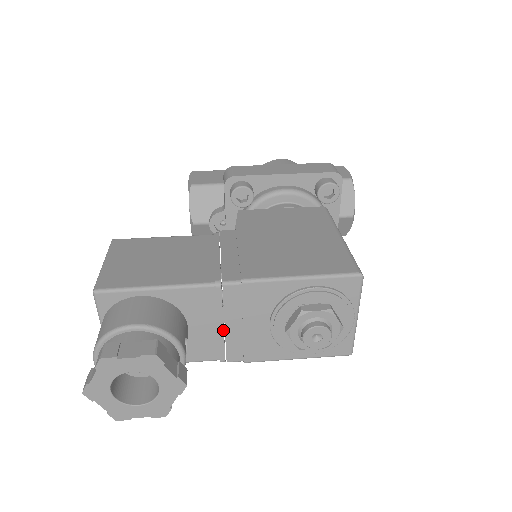
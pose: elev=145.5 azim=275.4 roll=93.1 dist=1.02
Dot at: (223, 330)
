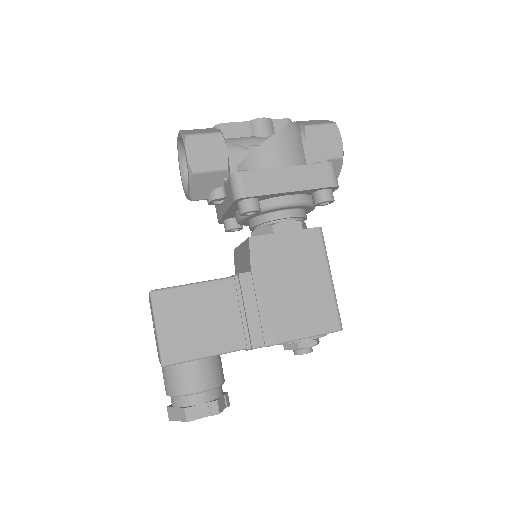
Dot at: occluded
